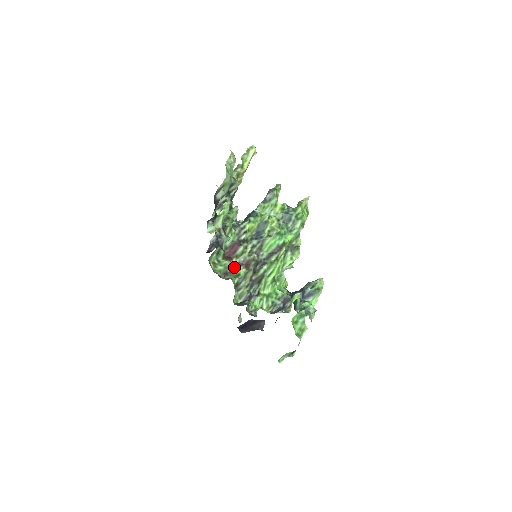
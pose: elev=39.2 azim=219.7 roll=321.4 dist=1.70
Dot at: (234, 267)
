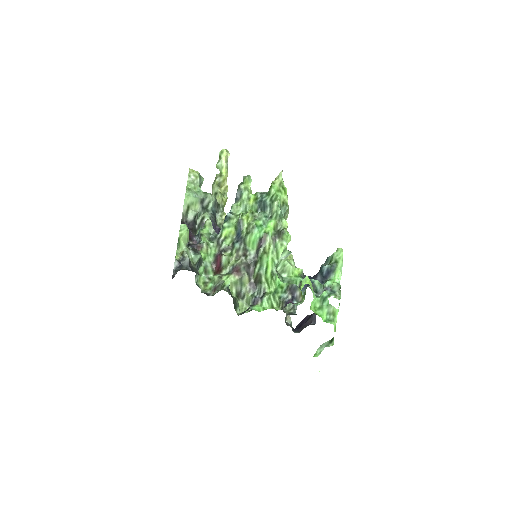
Dot at: (223, 279)
